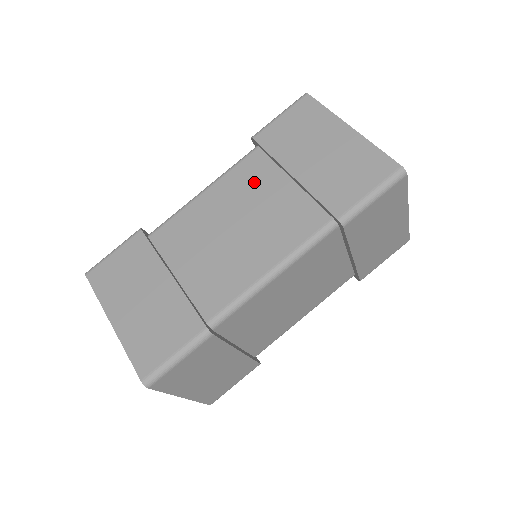
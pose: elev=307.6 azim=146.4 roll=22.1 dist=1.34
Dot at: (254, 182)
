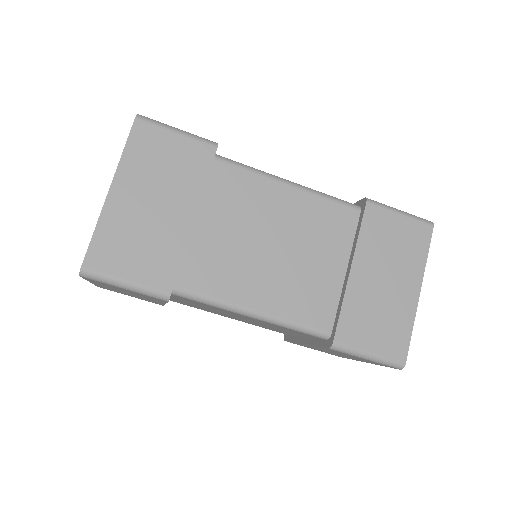
Dot at: (326, 232)
